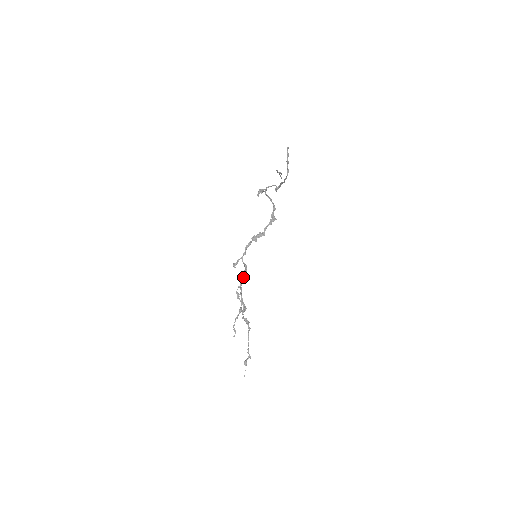
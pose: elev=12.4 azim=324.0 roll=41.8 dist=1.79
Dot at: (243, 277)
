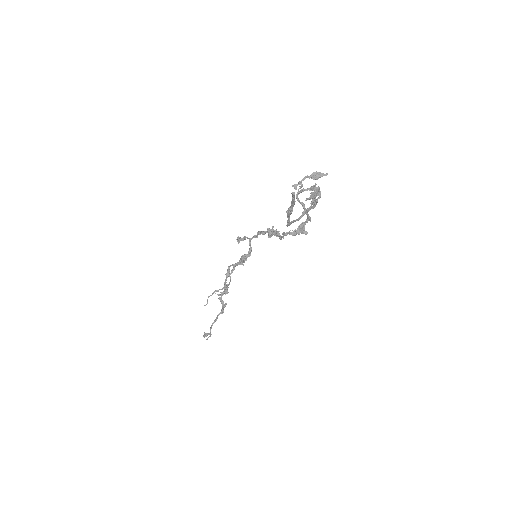
Dot at: (242, 259)
